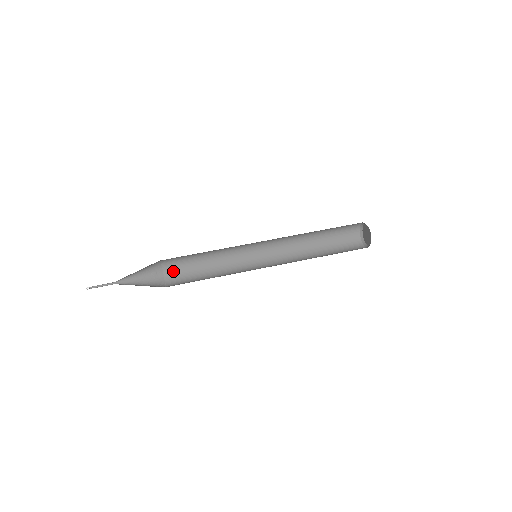
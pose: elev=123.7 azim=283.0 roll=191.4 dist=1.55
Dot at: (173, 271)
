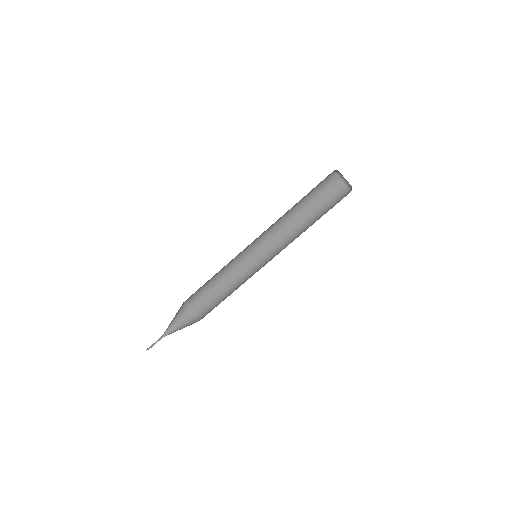
Dot at: (192, 296)
